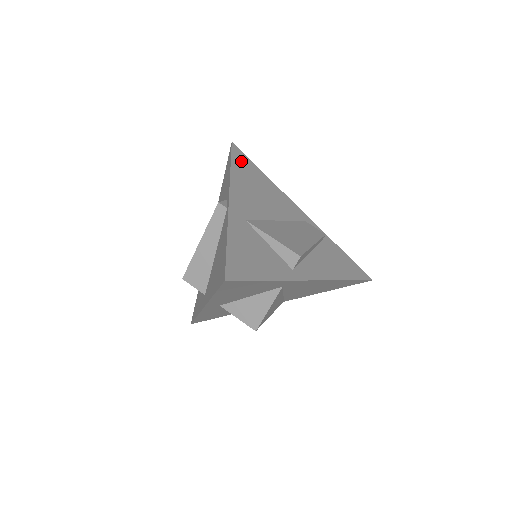
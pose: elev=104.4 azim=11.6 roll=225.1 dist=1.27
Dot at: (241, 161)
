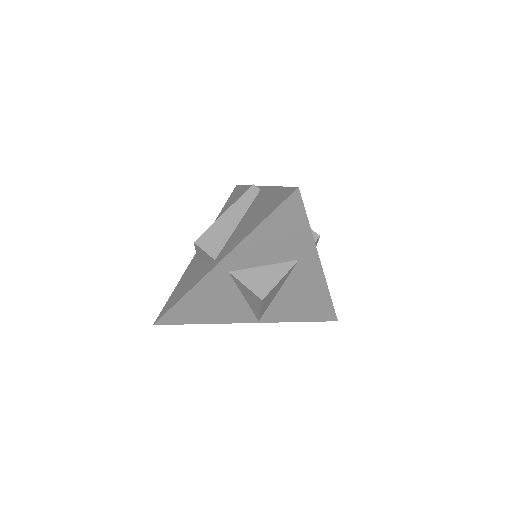
Dot at: occluded
